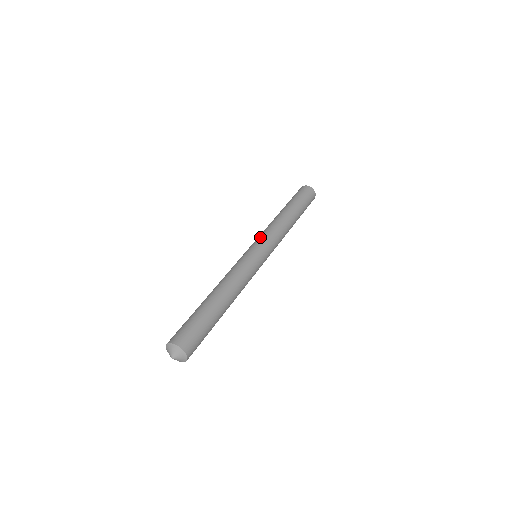
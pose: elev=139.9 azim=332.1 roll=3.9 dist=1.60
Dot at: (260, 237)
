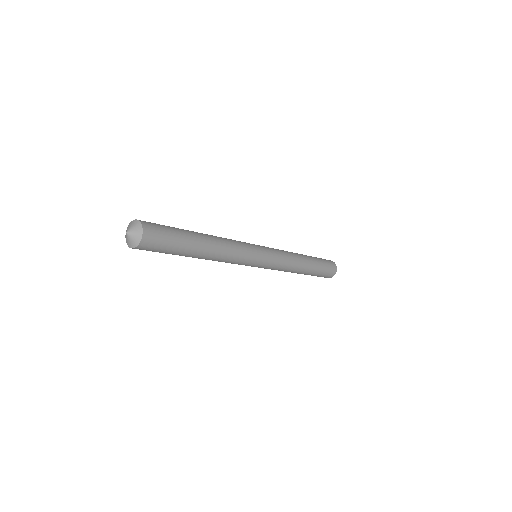
Dot at: occluded
